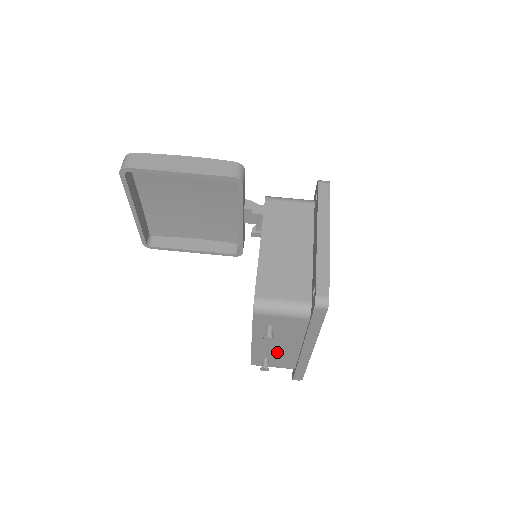
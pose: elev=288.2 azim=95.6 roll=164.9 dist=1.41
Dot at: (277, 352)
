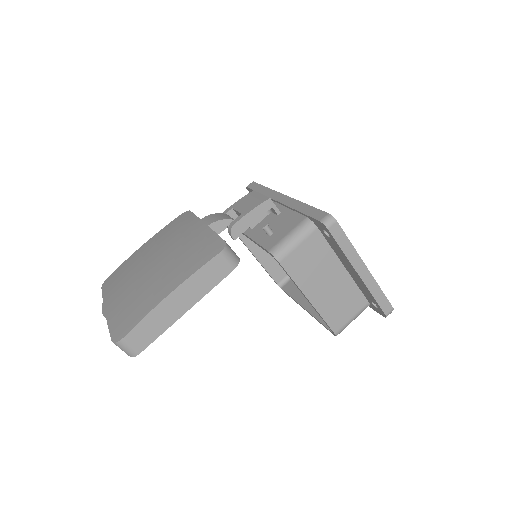
Dot at: occluded
